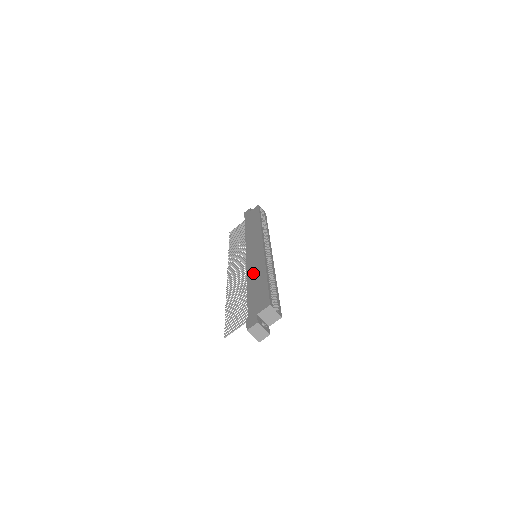
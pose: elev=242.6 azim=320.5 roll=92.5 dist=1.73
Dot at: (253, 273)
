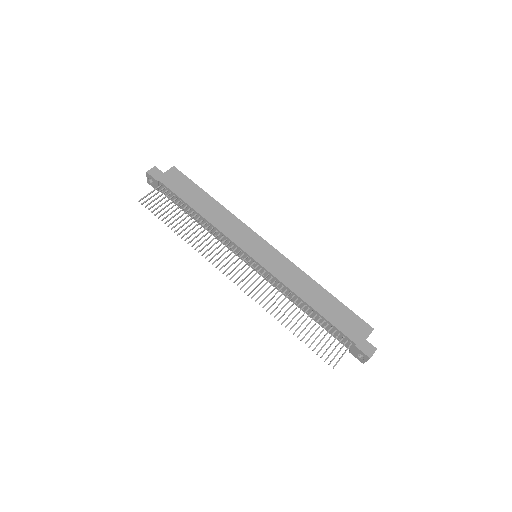
Dot at: (300, 287)
